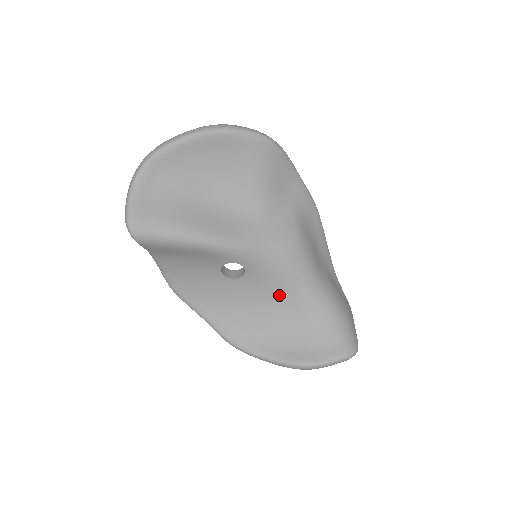
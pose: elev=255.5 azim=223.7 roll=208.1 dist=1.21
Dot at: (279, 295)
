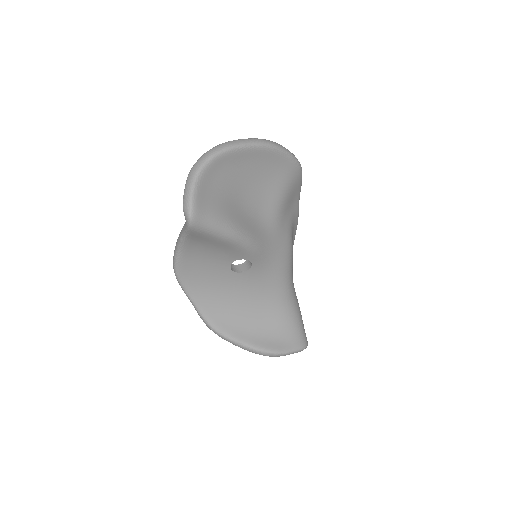
Dot at: (265, 292)
